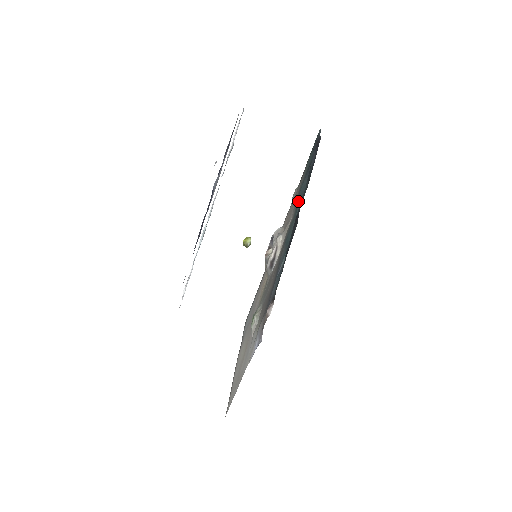
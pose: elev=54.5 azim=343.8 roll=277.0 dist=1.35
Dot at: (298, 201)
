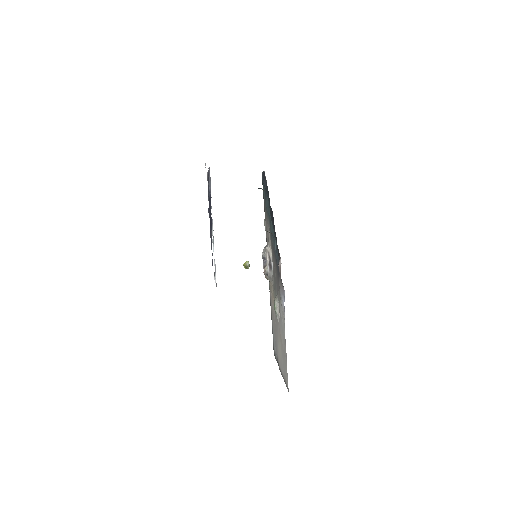
Dot at: (268, 212)
